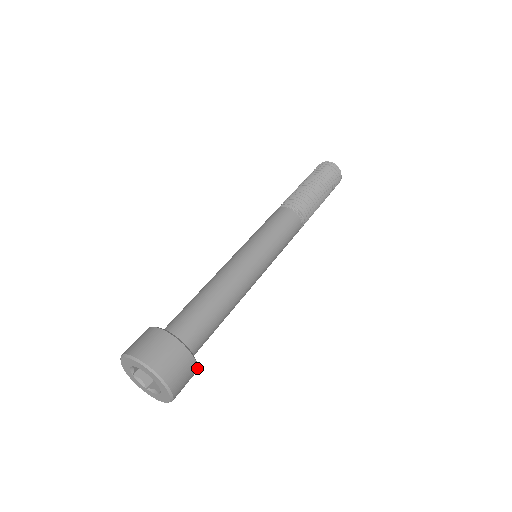
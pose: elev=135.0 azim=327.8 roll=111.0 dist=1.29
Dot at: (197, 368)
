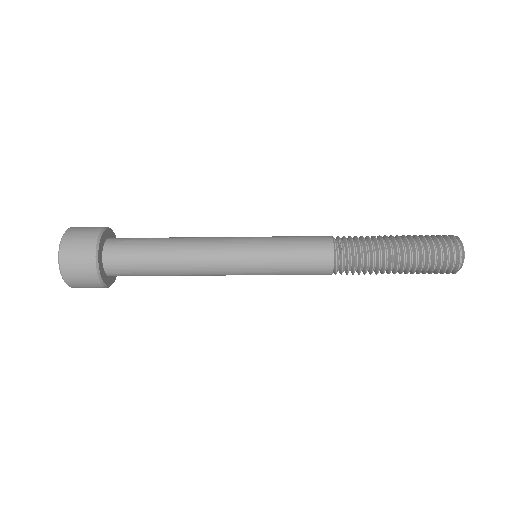
Dot at: (96, 268)
